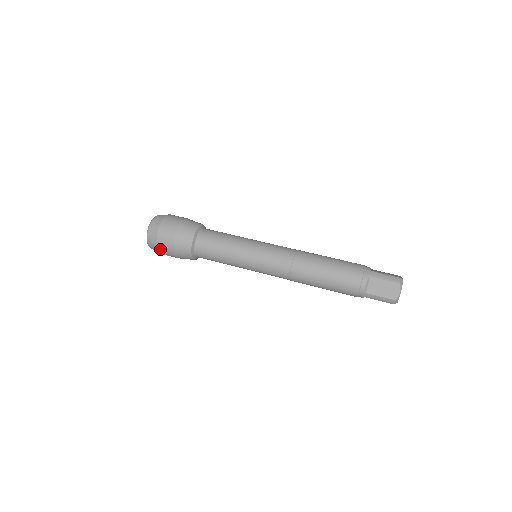
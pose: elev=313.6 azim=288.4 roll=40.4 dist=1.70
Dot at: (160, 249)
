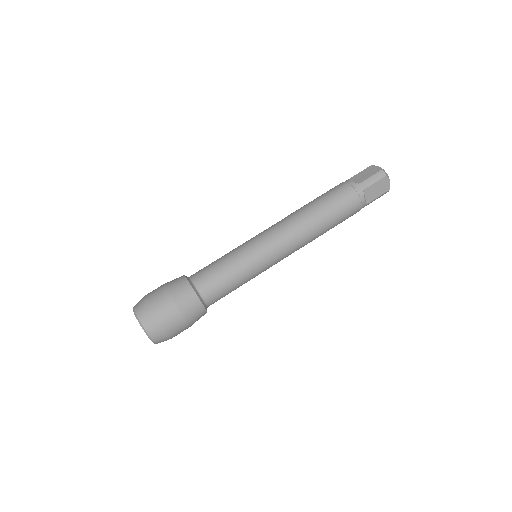
Dot at: (174, 336)
